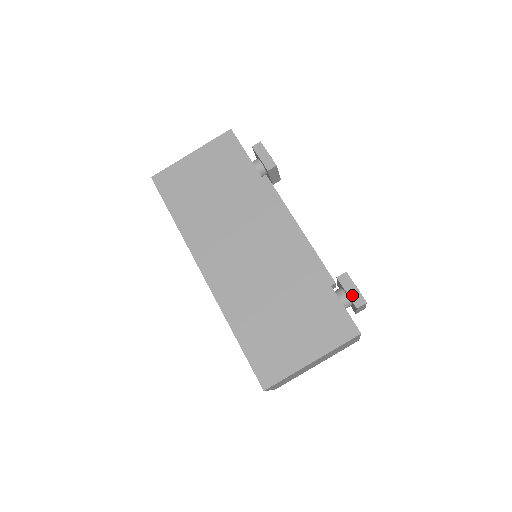
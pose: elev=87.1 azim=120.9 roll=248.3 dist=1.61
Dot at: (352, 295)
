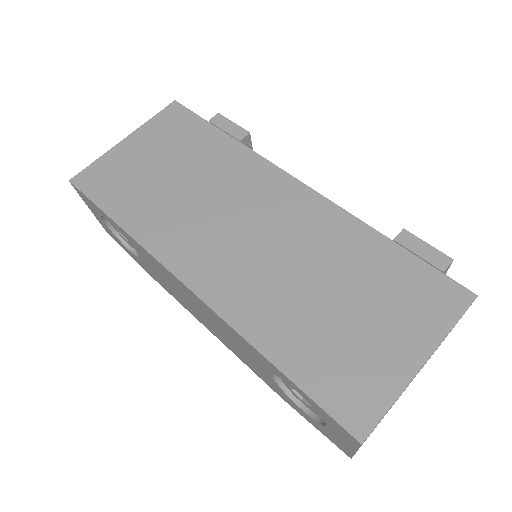
Dot at: (427, 256)
